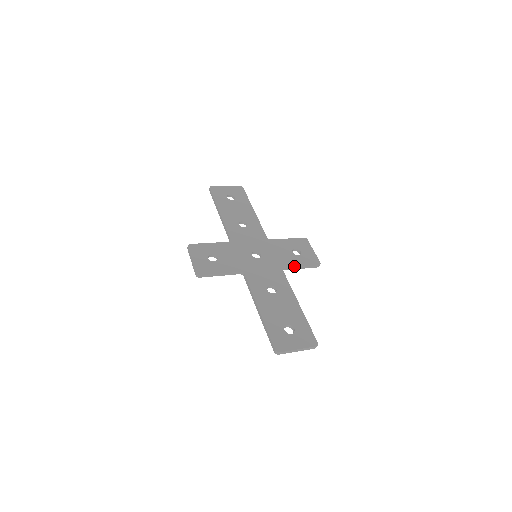
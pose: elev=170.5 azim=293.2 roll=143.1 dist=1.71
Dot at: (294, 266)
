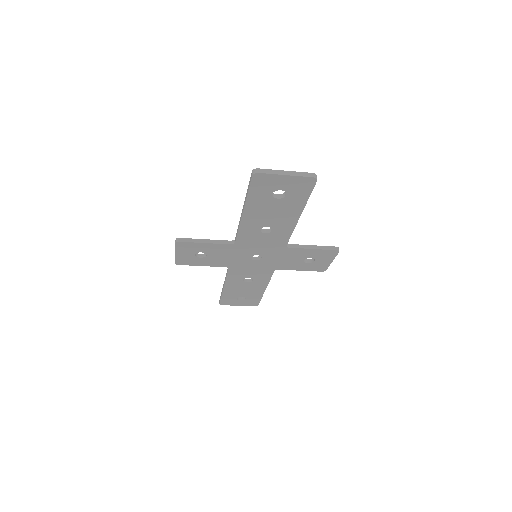
Dot at: (302, 245)
